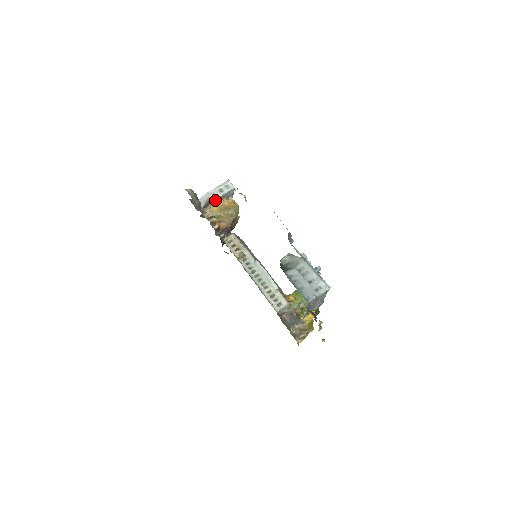
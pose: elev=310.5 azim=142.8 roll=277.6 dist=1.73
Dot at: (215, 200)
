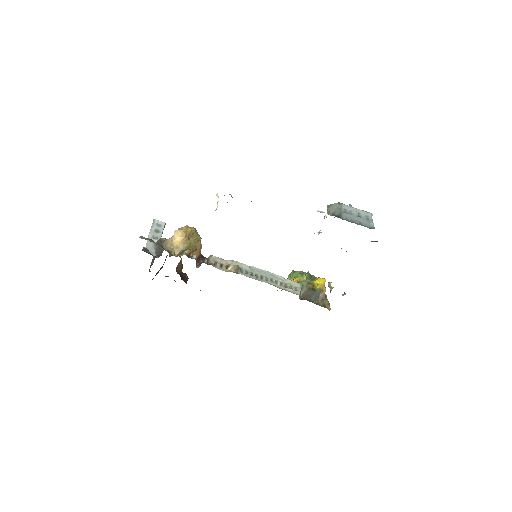
Dot at: (165, 239)
